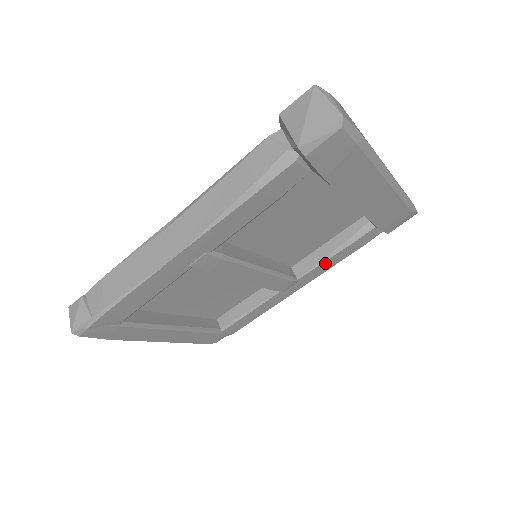
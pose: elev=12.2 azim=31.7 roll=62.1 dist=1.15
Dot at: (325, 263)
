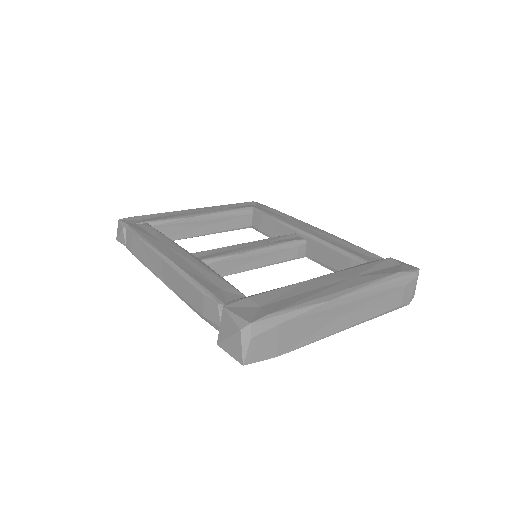
Dot at: occluded
